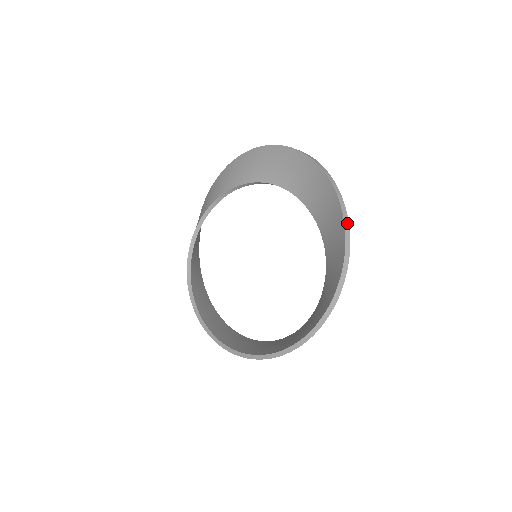
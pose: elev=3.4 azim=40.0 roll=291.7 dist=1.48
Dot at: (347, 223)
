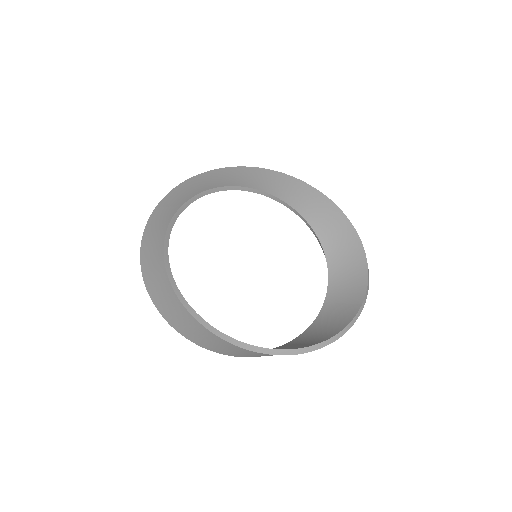
Dot at: occluded
